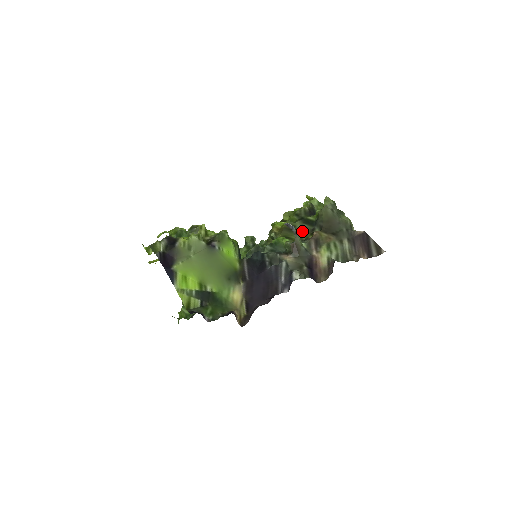
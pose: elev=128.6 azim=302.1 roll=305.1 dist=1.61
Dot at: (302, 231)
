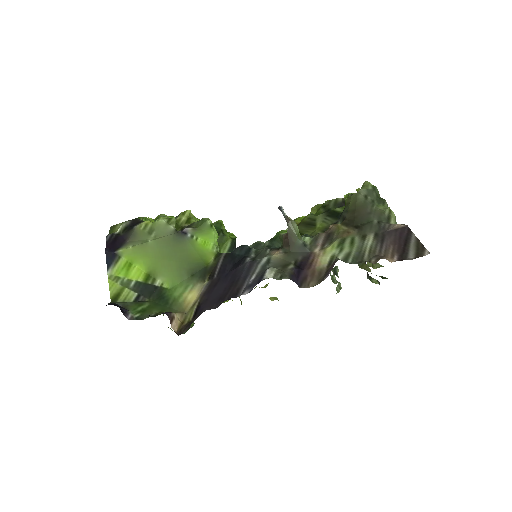
Dot at: (321, 226)
